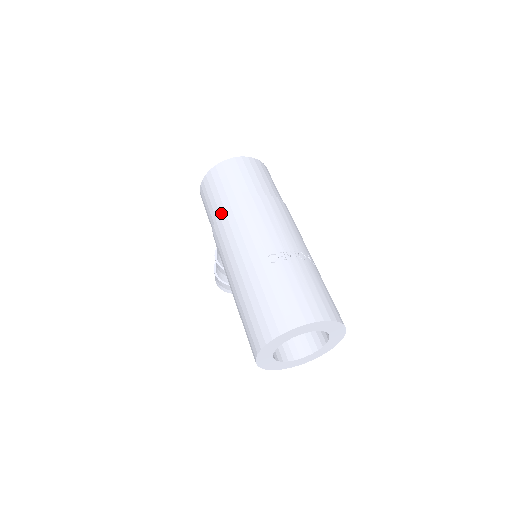
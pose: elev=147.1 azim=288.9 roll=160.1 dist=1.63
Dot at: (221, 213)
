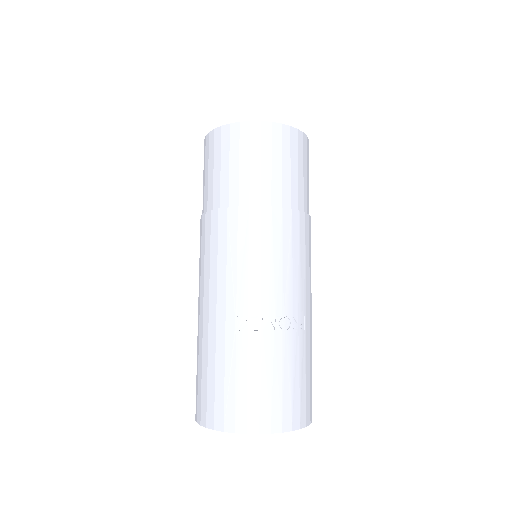
Dot at: (207, 212)
